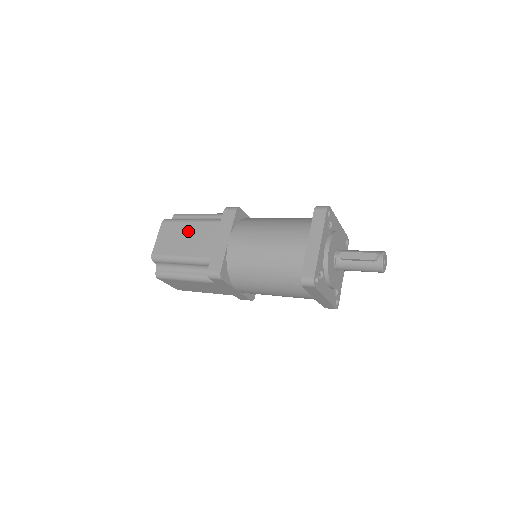
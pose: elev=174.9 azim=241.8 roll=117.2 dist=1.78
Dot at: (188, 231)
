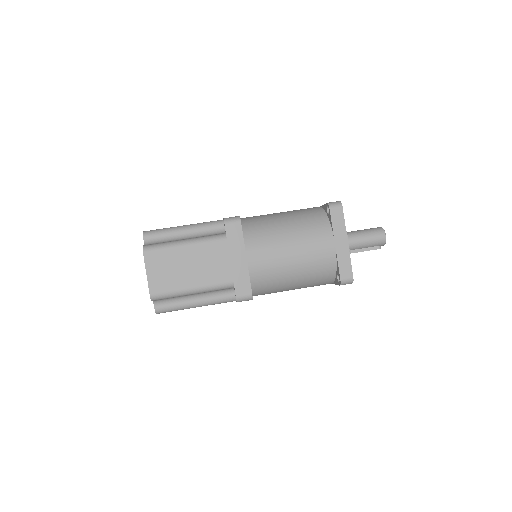
Dot at: occluded
